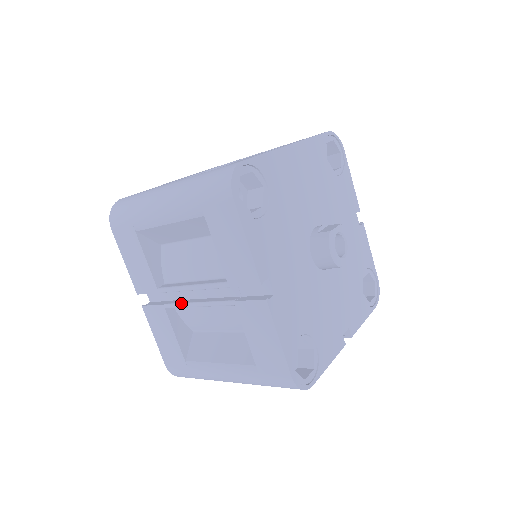
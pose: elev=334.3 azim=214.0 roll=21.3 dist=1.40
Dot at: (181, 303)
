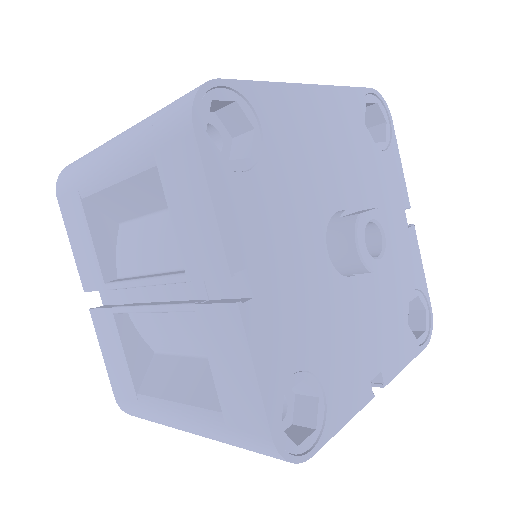
Dot at: (131, 306)
